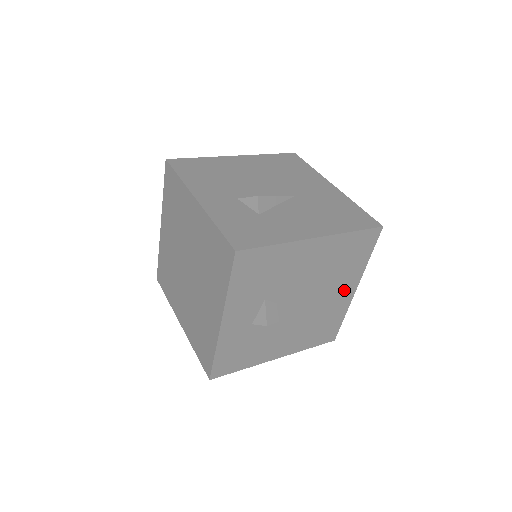
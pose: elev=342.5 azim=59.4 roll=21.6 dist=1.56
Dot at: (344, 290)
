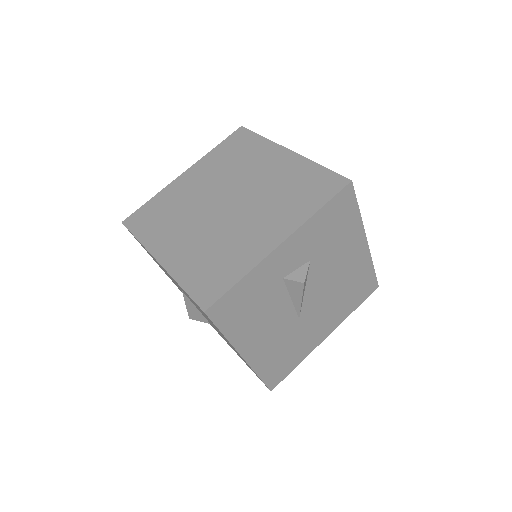
Dot at: (324, 327)
